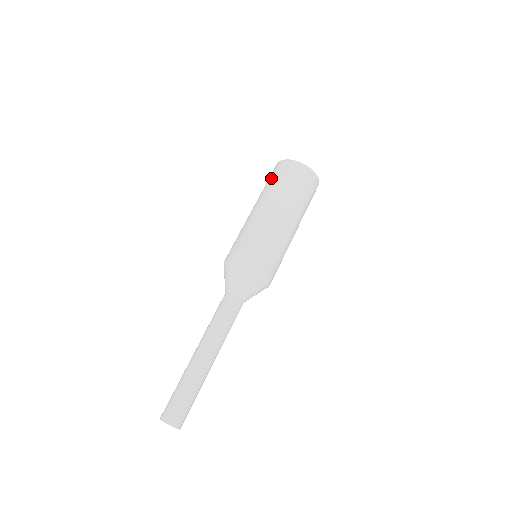
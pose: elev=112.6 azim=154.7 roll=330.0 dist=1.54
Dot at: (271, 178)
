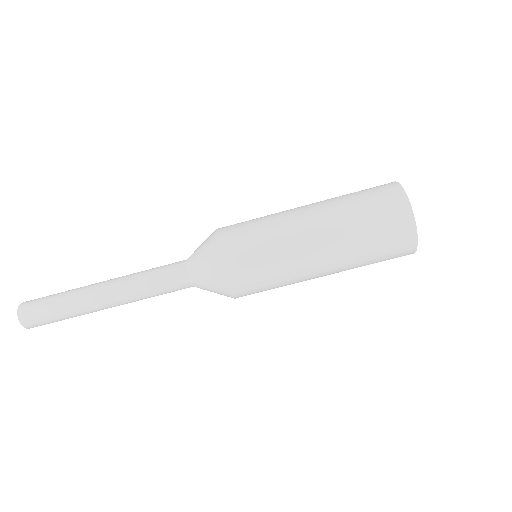
Dot at: (377, 231)
